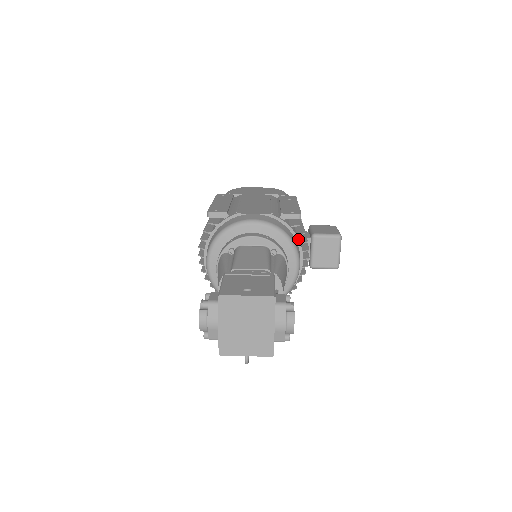
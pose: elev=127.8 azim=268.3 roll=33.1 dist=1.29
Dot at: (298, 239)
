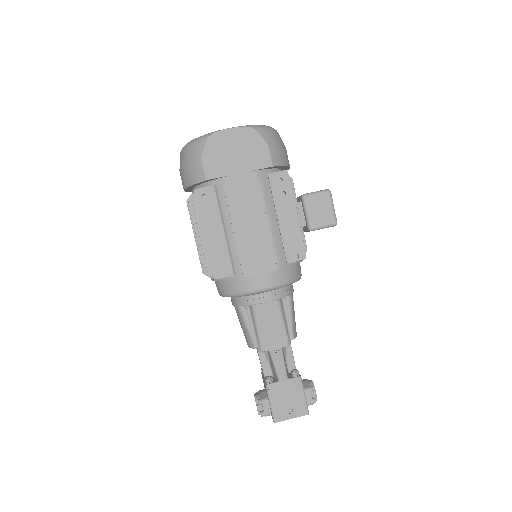
Dot at: occluded
